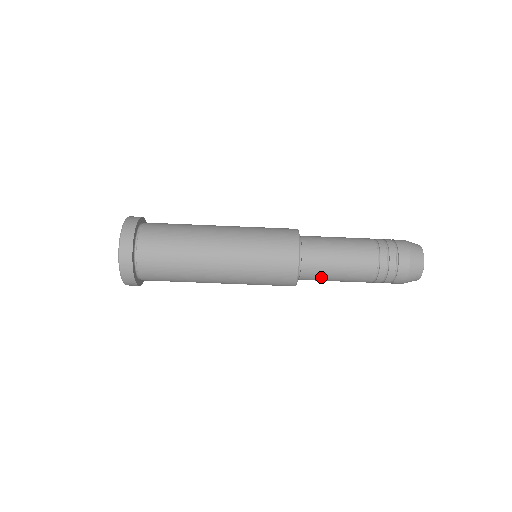
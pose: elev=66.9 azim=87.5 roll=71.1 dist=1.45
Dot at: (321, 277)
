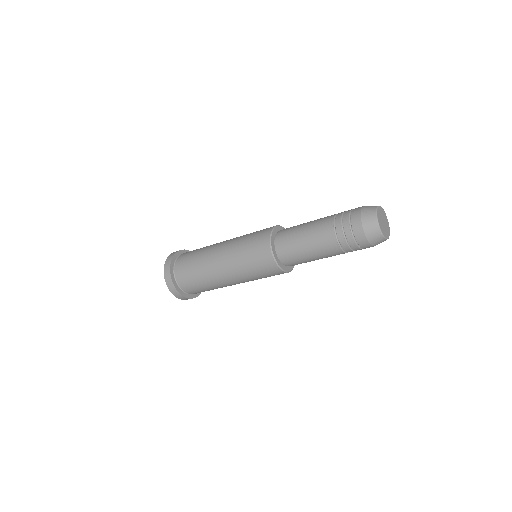
Dot at: (303, 262)
